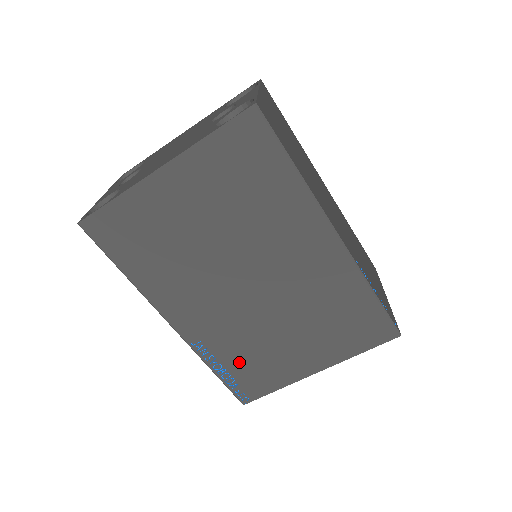
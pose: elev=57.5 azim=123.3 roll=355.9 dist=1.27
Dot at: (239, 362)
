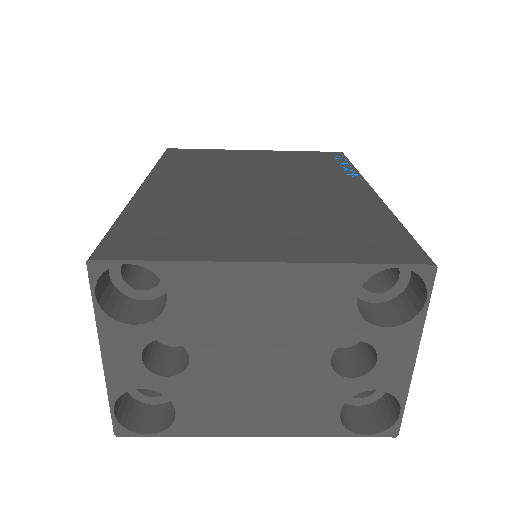
Dot at: occluded
